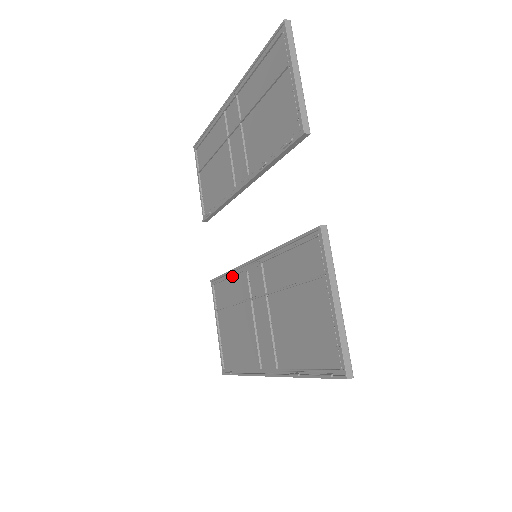
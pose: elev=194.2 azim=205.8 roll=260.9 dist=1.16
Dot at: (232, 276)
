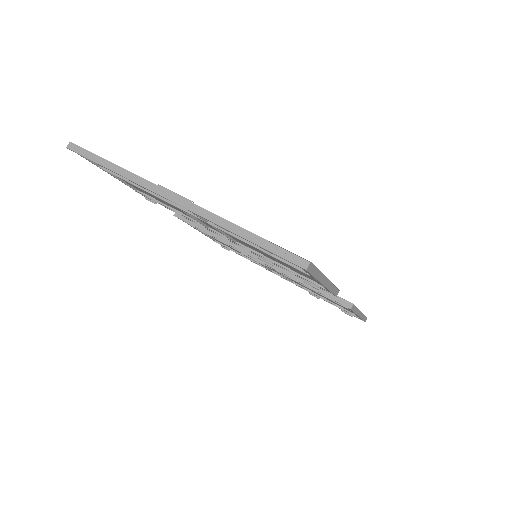
Dot at: (216, 237)
